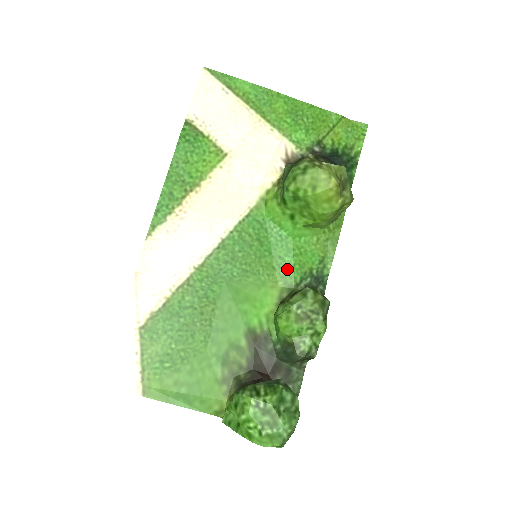
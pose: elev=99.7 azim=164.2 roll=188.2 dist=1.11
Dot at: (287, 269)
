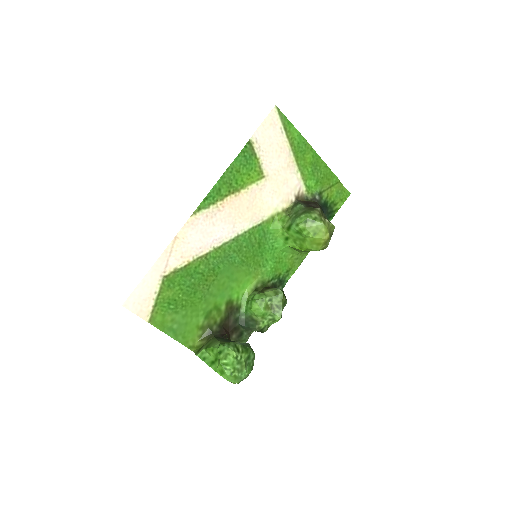
Dot at: (267, 269)
